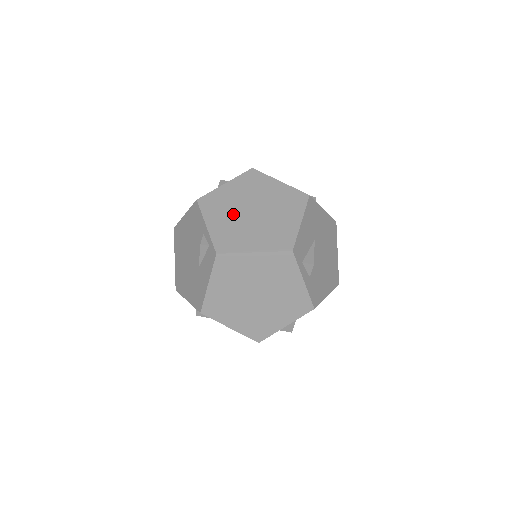
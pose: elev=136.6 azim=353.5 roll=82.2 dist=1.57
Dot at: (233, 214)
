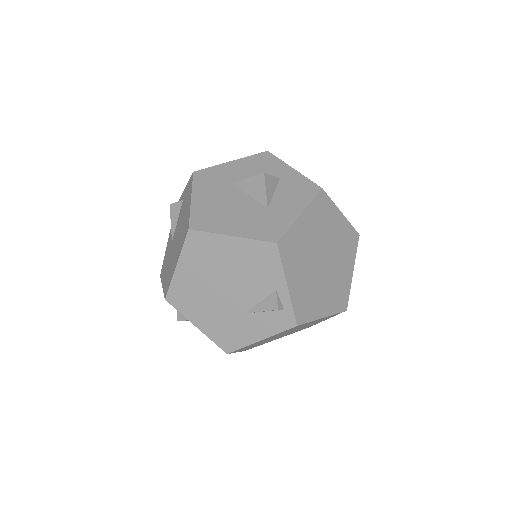
Dot at: (309, 266)
